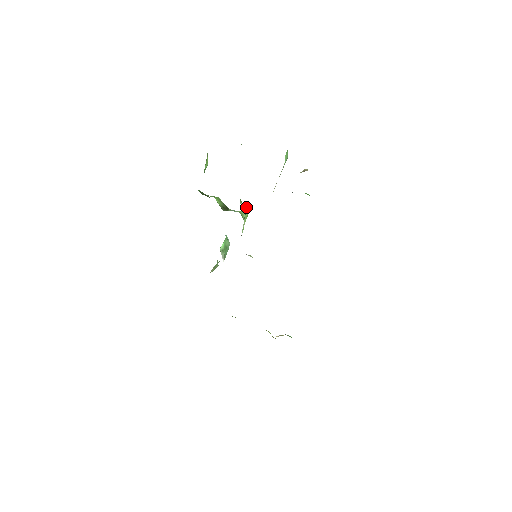
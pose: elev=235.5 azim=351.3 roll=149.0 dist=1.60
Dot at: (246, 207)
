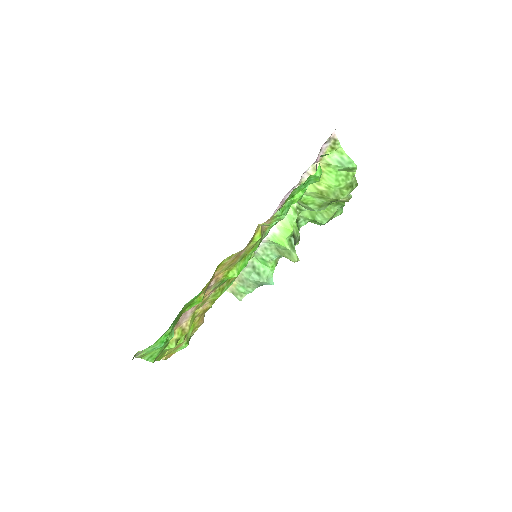
Dot at: (296, 216)
